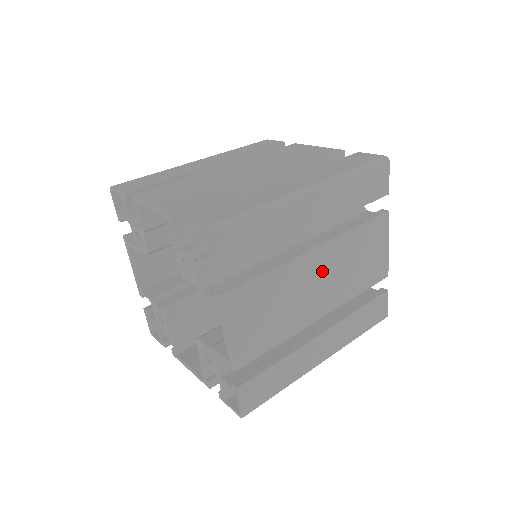
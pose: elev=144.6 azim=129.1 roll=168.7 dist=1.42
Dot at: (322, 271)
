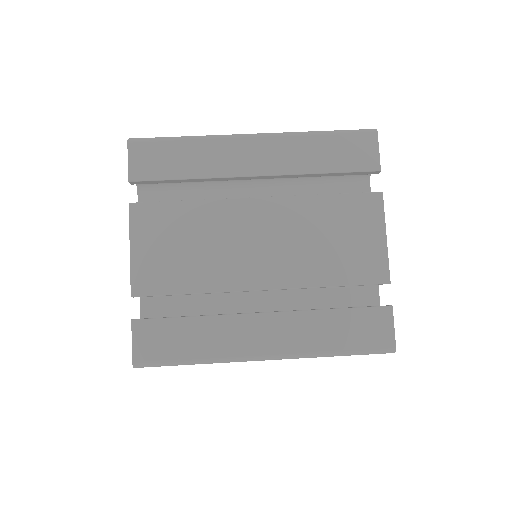
Dot at: (266, 229)
